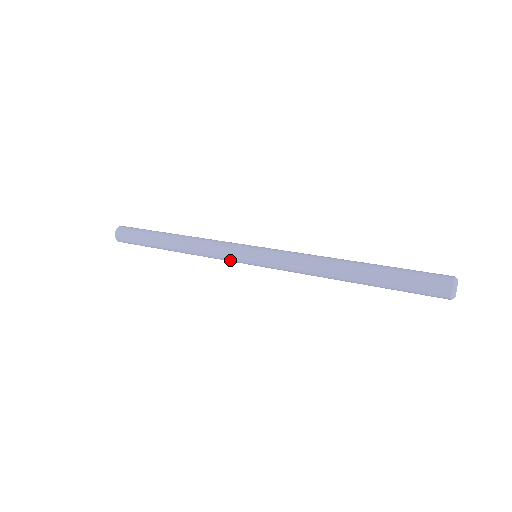
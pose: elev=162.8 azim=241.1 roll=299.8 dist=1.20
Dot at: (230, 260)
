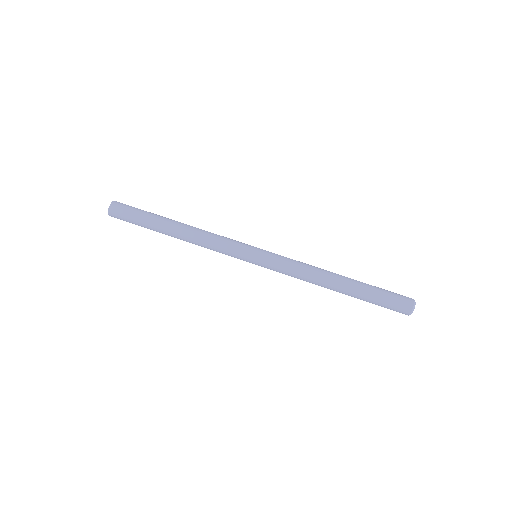
Dot at: occluded
